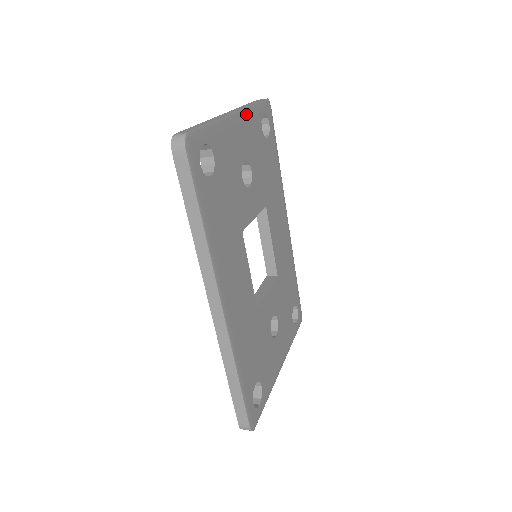
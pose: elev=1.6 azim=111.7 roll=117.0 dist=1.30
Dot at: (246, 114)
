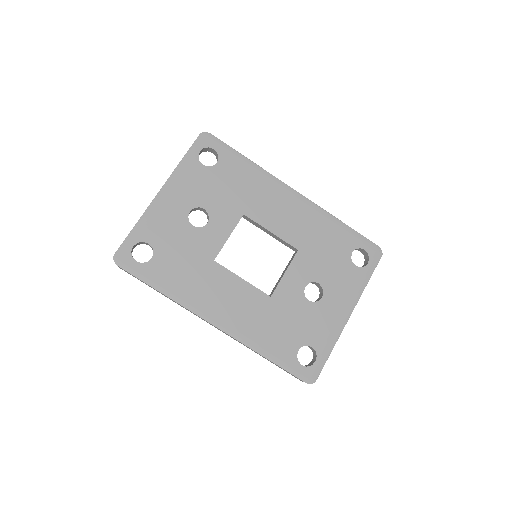
Dot at: (174, 178)
